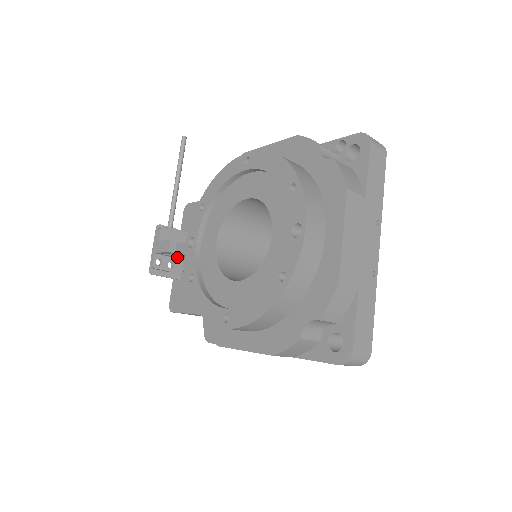
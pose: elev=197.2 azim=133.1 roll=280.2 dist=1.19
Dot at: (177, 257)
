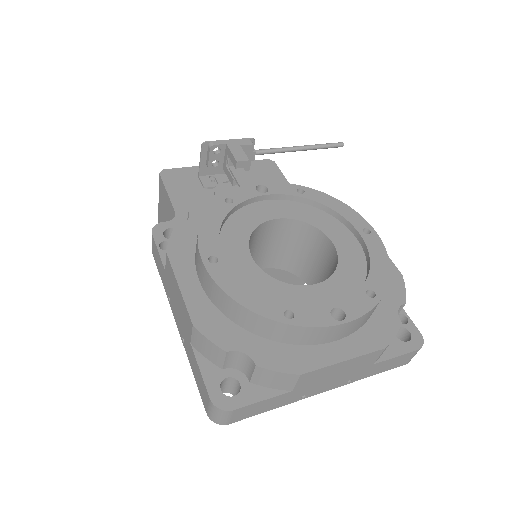
Dot at: (226, 168)
